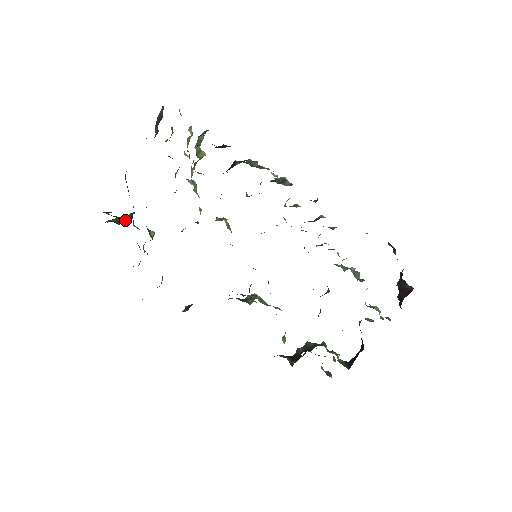
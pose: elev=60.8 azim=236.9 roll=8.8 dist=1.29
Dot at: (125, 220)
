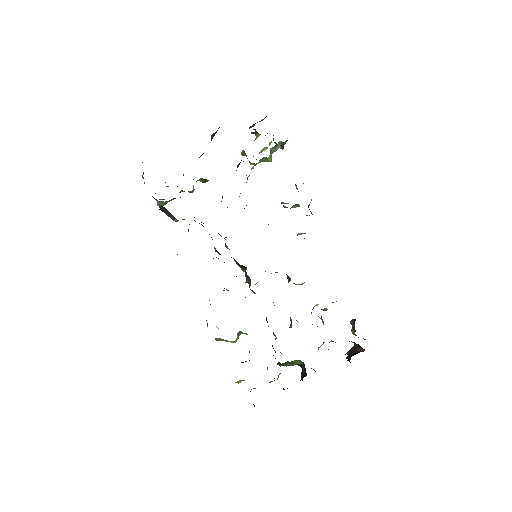
Dot at: occluded
